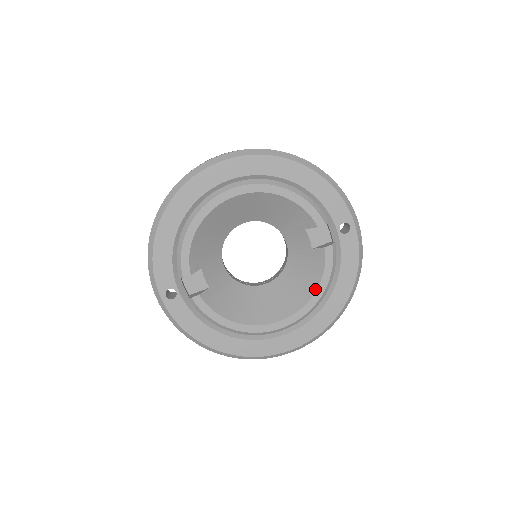
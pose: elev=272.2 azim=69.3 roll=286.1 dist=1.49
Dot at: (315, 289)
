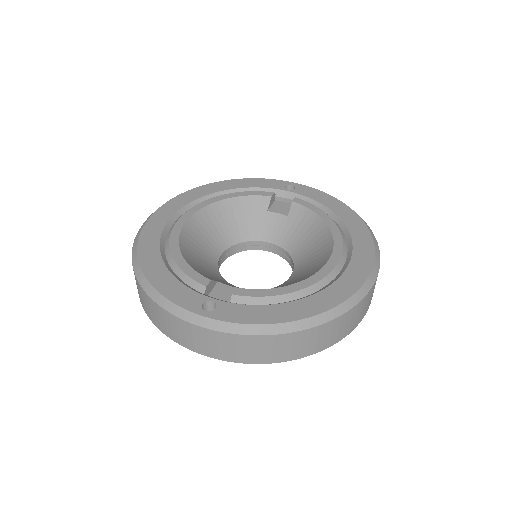
Dot at: (324, 223)
